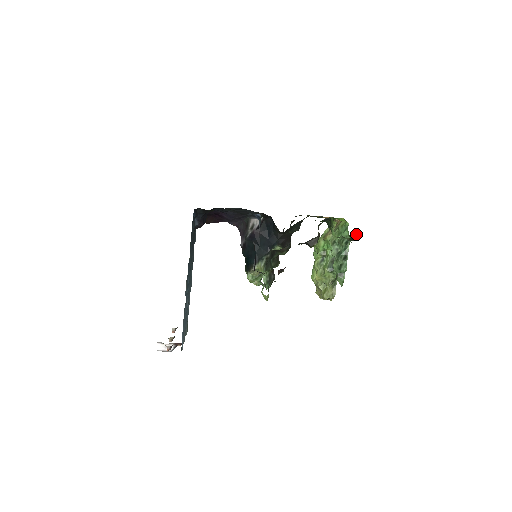
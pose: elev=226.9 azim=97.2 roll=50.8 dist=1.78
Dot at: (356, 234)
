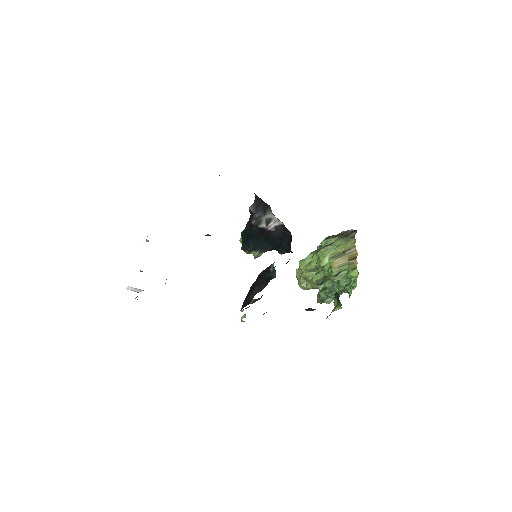
Dot at: occluded
